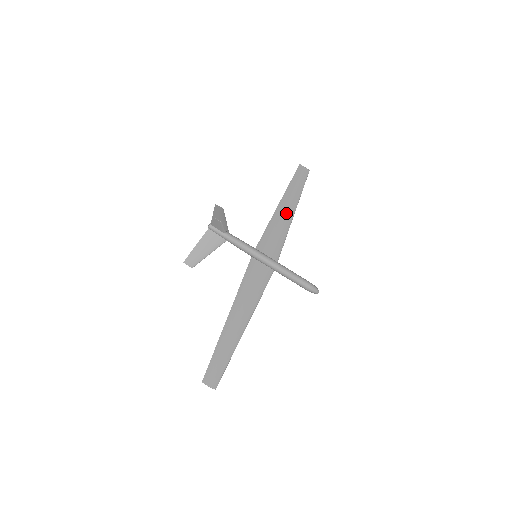
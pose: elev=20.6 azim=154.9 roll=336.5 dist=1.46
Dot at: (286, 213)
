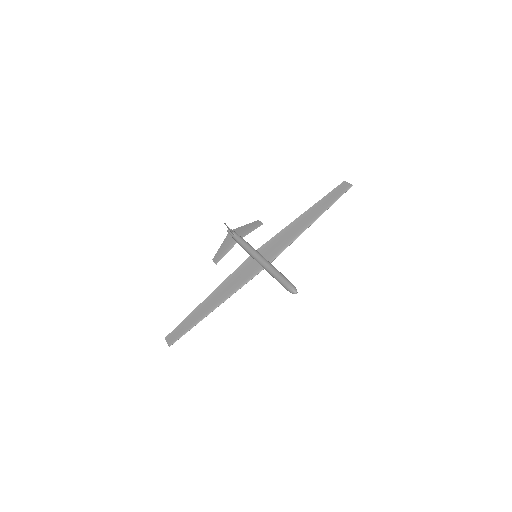
Dot at: (303, 223)
